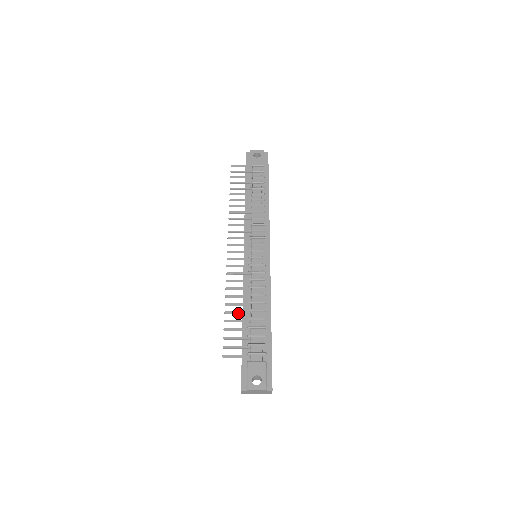
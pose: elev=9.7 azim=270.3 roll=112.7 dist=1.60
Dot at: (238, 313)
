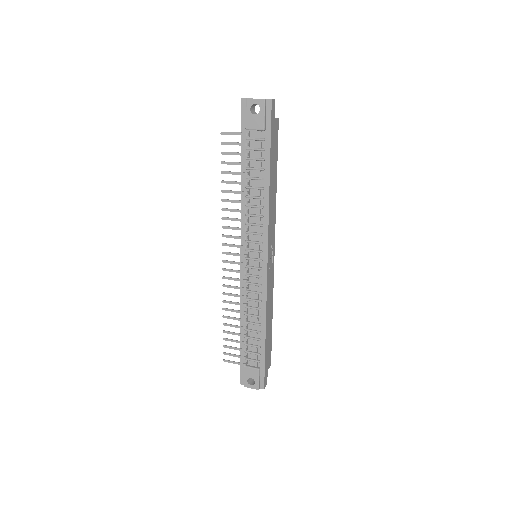
Dot at: occluded
